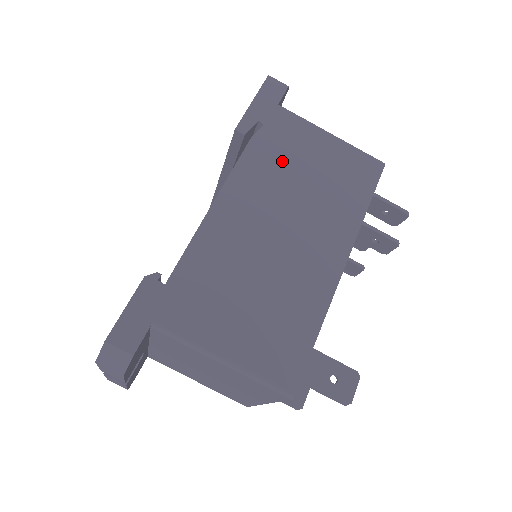
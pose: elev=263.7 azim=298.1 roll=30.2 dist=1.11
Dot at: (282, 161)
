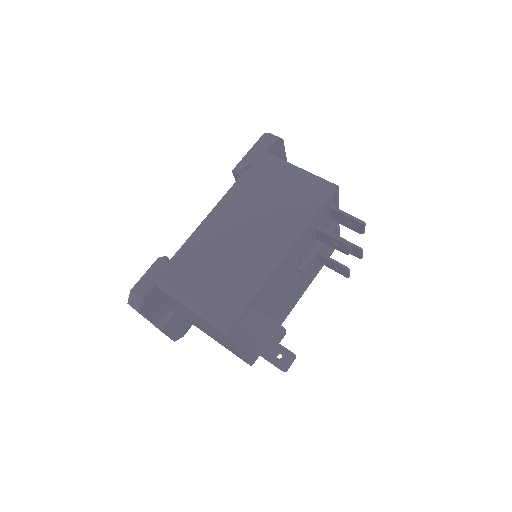
Dot at: (258, 189)
